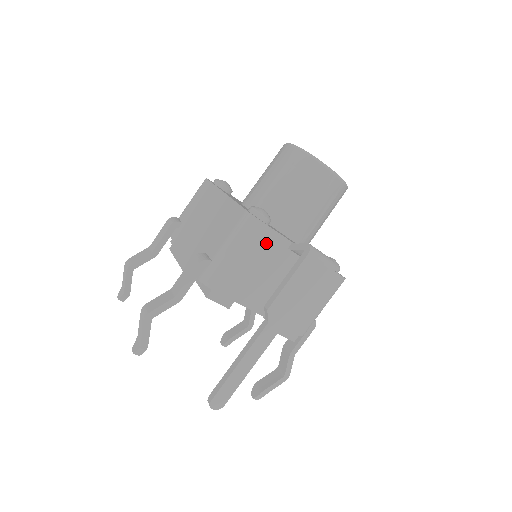
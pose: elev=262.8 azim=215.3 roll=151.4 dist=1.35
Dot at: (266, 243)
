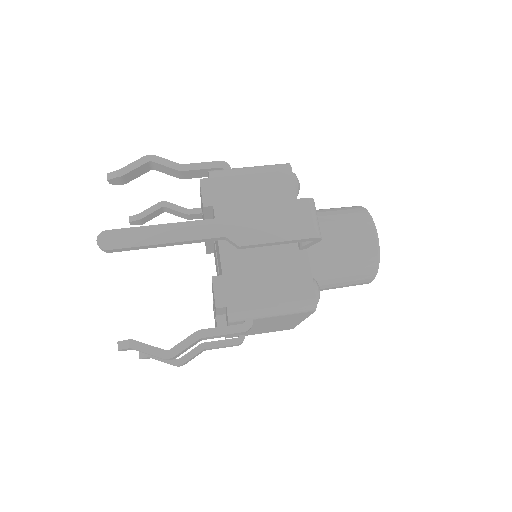
Dot at: (280, 190)
